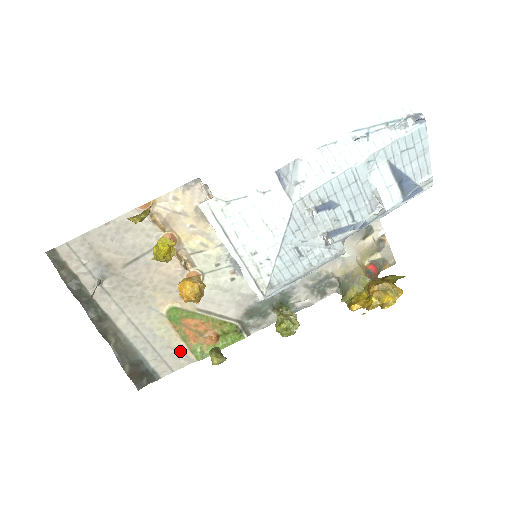
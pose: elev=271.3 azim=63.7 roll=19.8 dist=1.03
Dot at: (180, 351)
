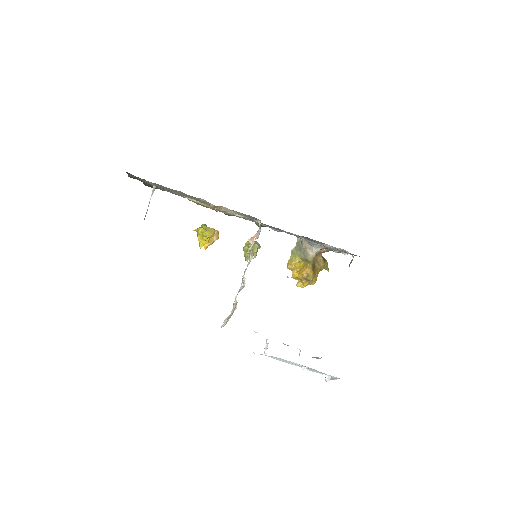
Dot at: occluded
